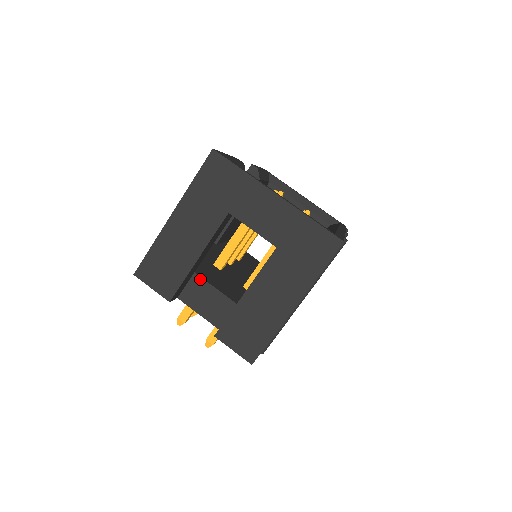
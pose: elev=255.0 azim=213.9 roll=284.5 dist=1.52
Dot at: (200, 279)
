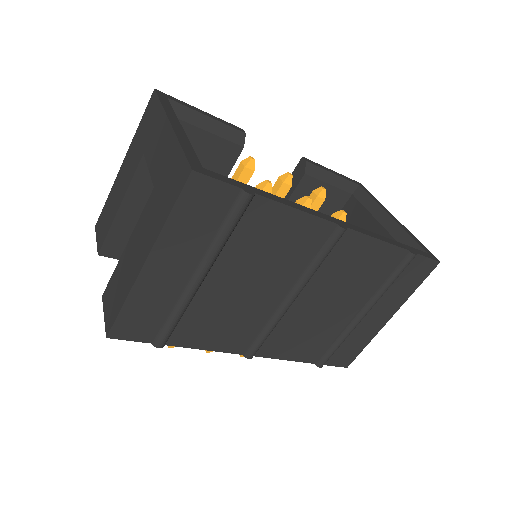
Dot at: occluded
